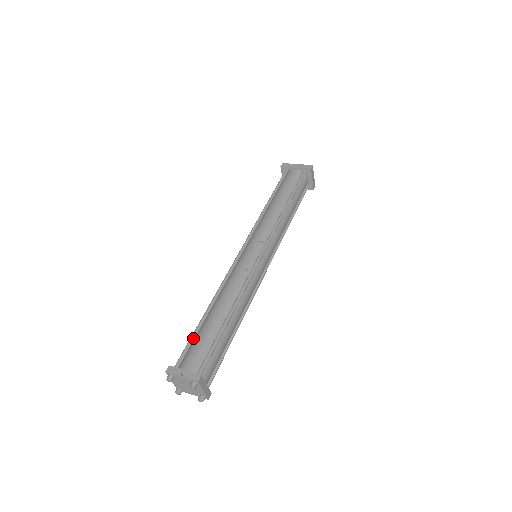
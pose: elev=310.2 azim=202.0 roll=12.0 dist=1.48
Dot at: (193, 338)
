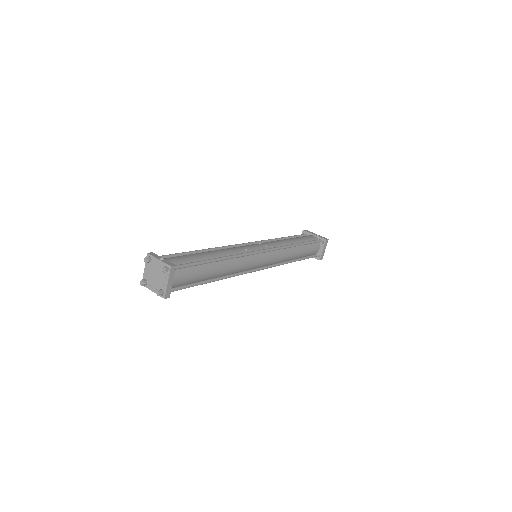
Dot at: (181, 254)
